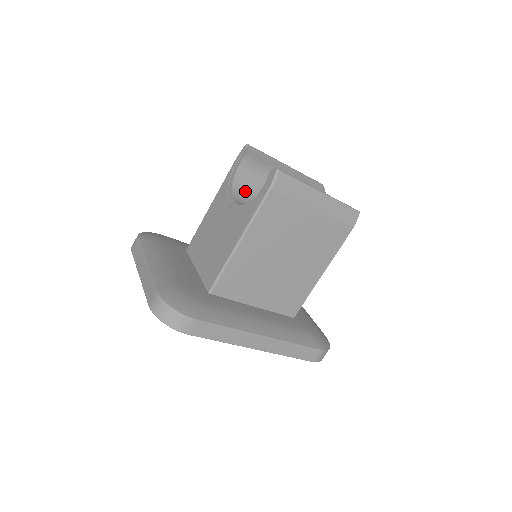
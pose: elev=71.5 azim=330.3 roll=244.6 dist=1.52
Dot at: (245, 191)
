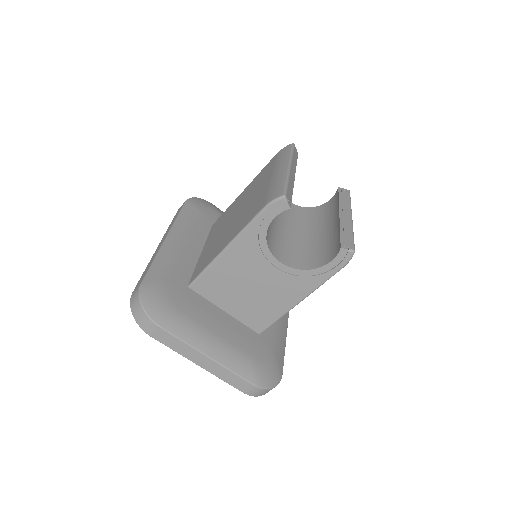
Dot at: (268, 229)
